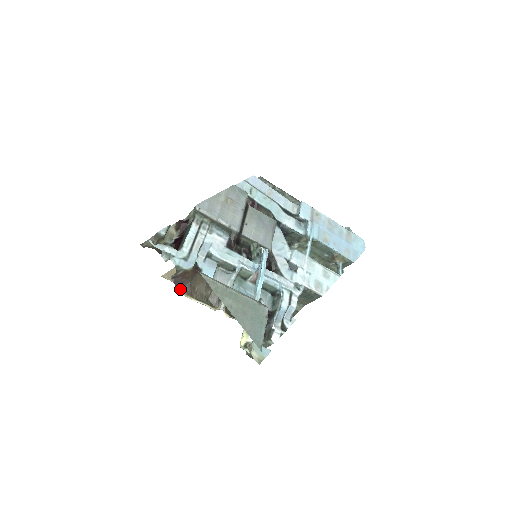
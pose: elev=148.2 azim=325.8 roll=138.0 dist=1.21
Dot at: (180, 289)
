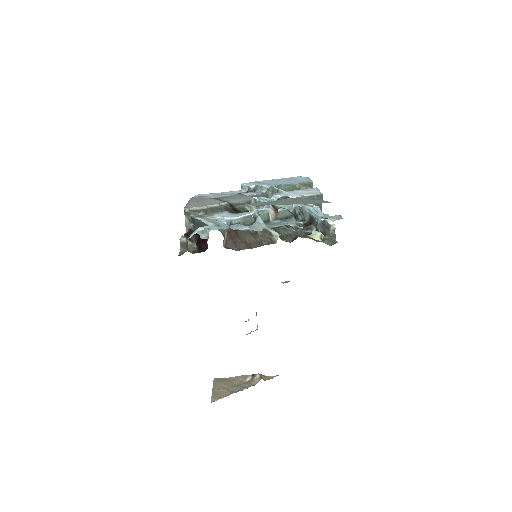
Dot at: (239, 250)
